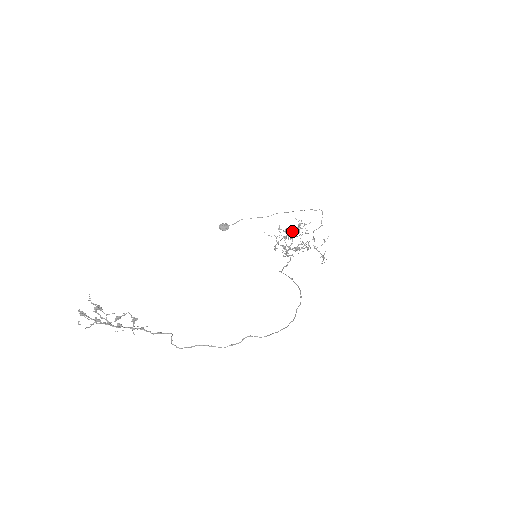
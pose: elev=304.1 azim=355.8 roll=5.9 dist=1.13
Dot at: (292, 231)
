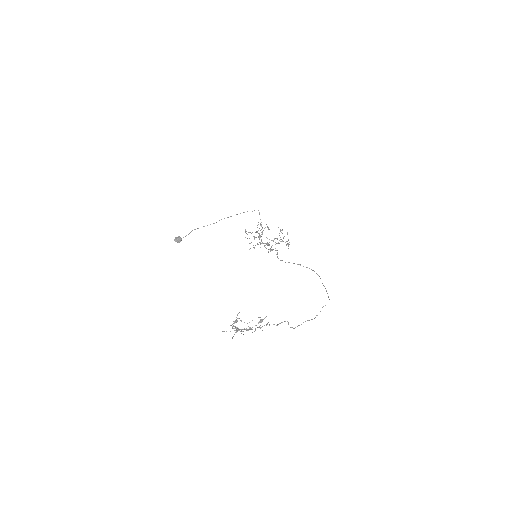
Dot at: (257, 231)
